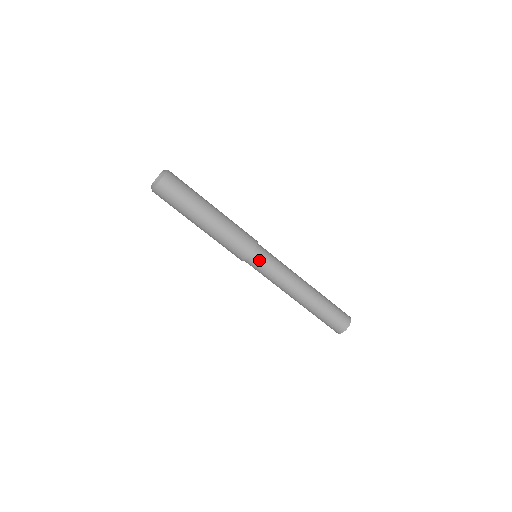
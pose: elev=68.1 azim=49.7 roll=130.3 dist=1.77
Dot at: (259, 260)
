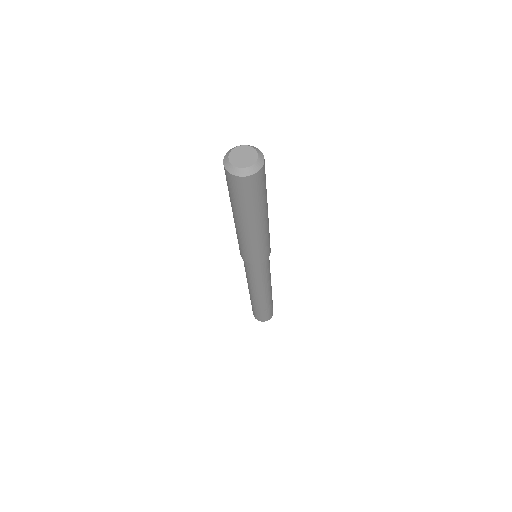
Dot at: (253, 269)
